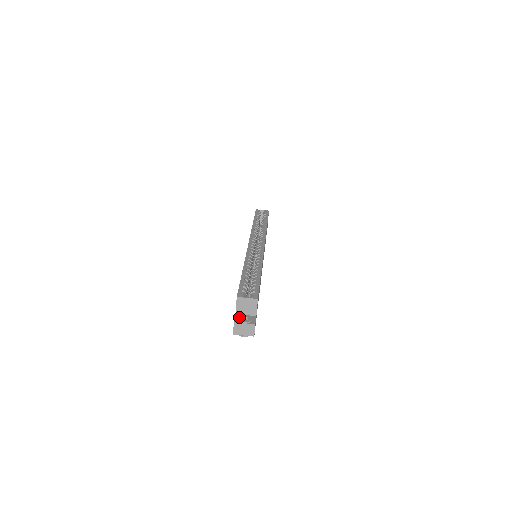
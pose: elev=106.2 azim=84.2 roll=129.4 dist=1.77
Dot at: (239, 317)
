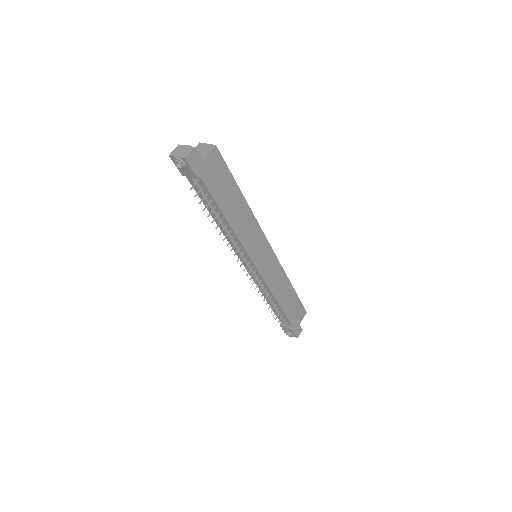
Dot at: occluded
